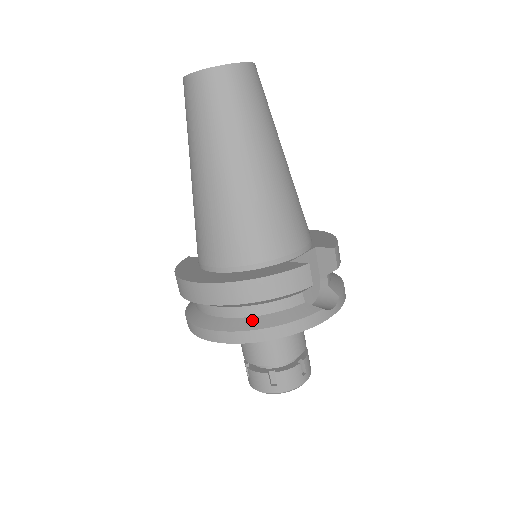
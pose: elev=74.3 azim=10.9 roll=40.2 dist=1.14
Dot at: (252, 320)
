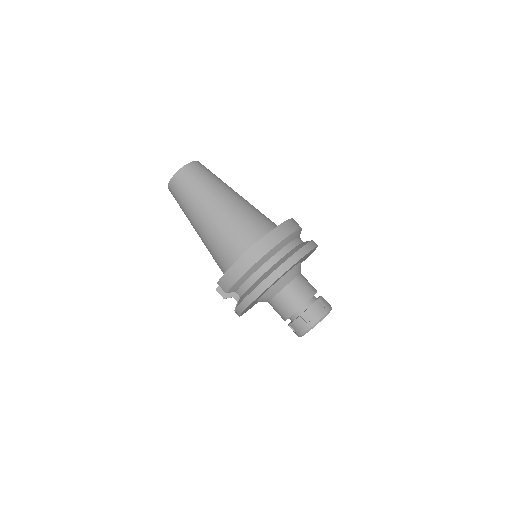
Dot at: (298, 246)
